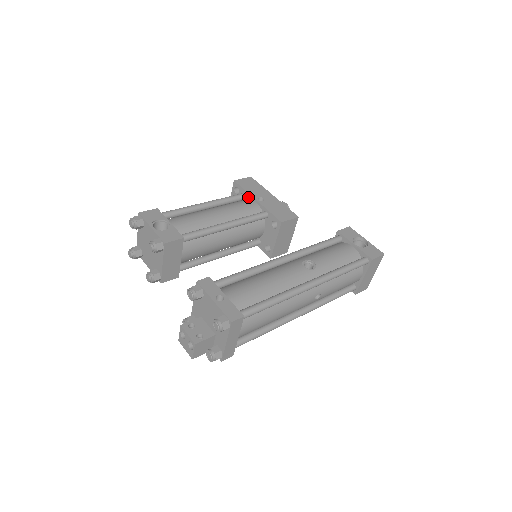
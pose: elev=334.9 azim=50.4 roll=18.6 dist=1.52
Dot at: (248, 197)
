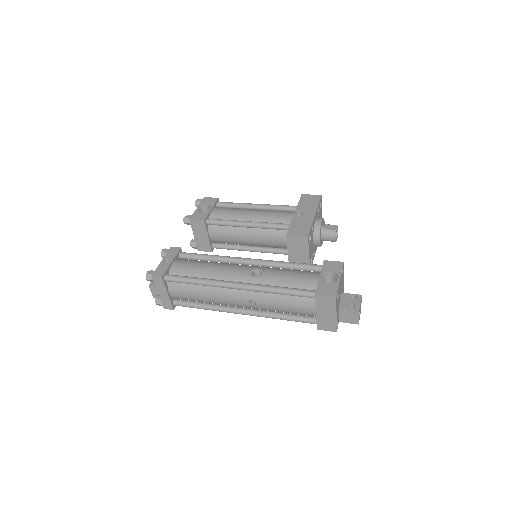
Dot at: occluded
